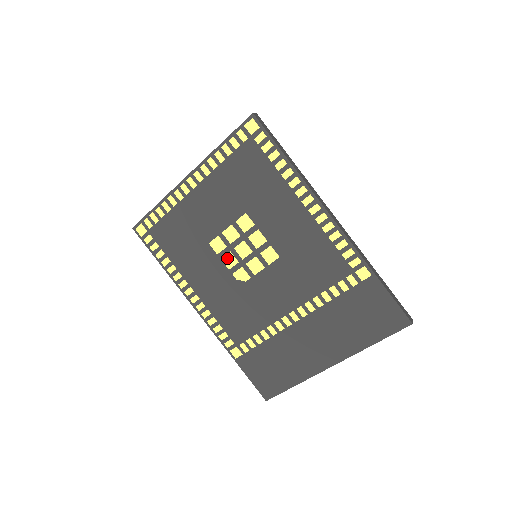
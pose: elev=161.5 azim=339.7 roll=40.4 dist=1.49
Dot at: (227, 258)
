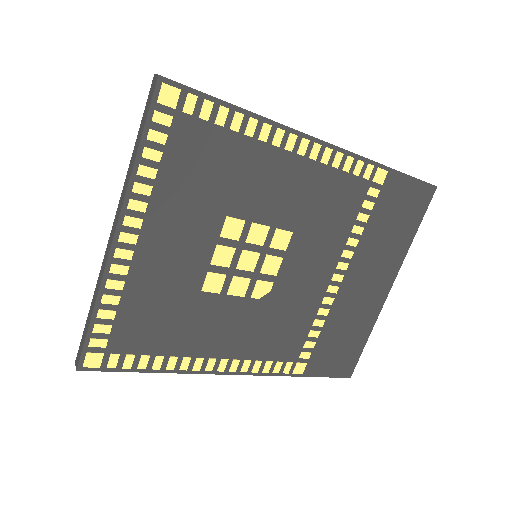
Dot at: (234, 287)
